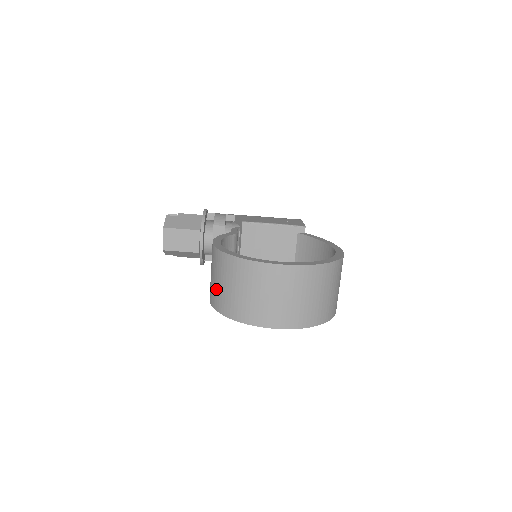
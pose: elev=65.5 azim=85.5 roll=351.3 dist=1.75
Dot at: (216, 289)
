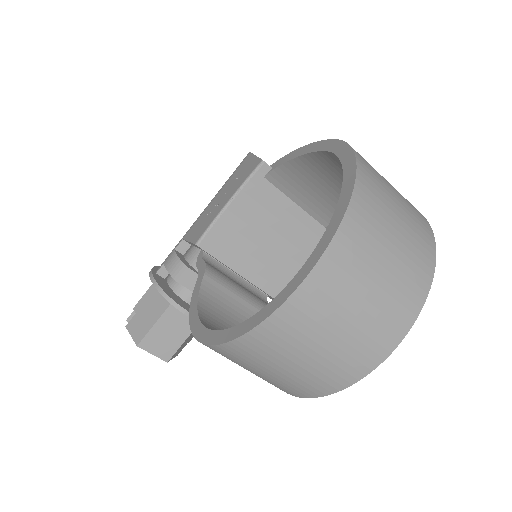
Dot at: occluded
